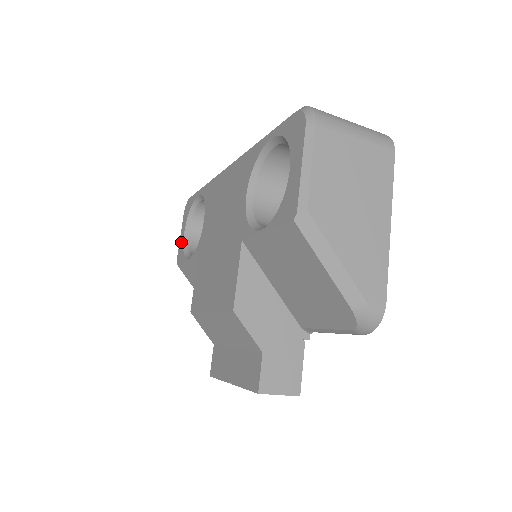
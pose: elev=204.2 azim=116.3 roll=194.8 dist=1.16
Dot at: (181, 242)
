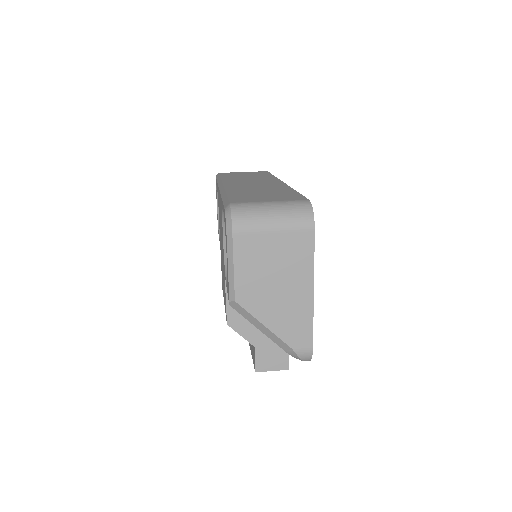
Dot at: (217, 214)
